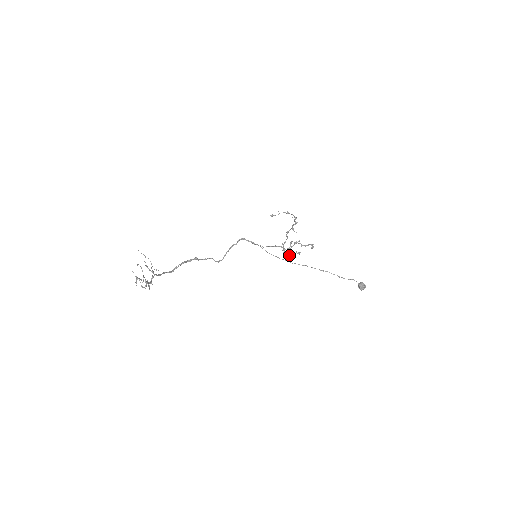
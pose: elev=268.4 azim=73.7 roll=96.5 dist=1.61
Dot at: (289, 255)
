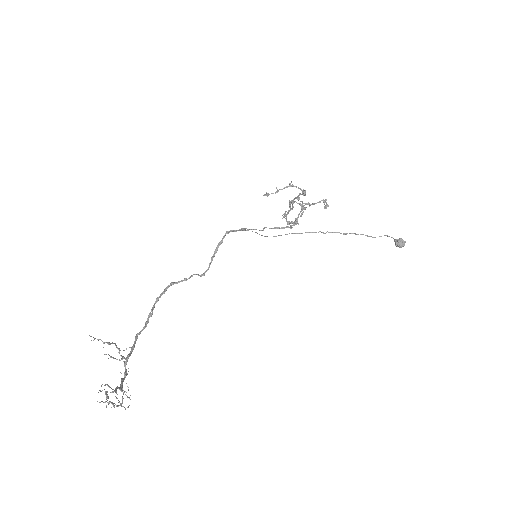
Dot at: occluded
